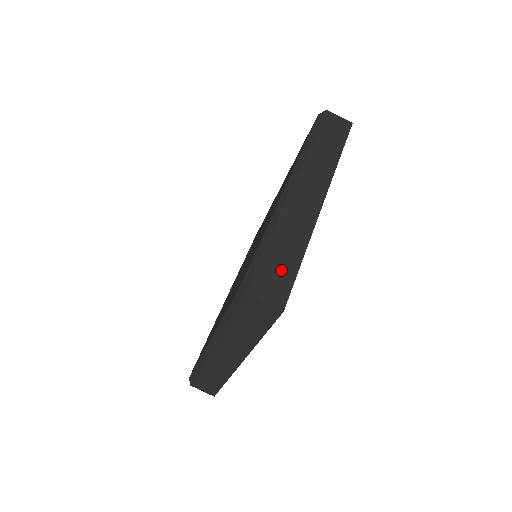
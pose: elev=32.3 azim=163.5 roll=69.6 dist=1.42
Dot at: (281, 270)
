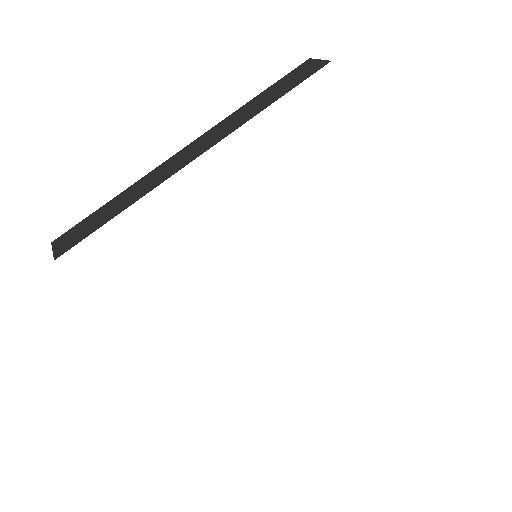
Dot at: (91, 225)
